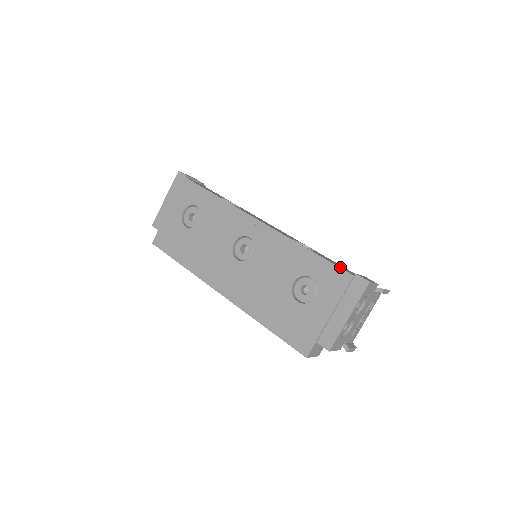
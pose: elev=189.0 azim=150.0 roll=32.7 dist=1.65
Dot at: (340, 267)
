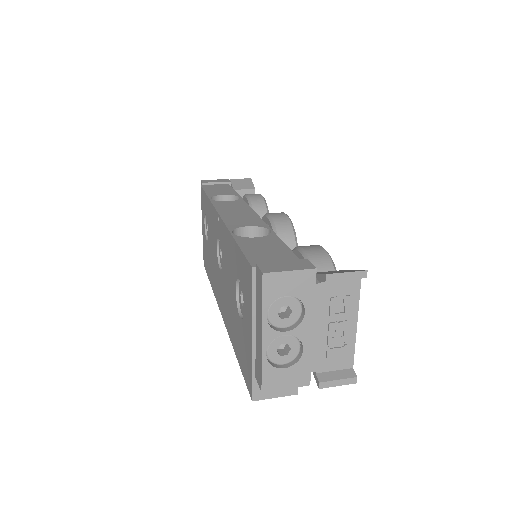
Dot at: (251, 256)
